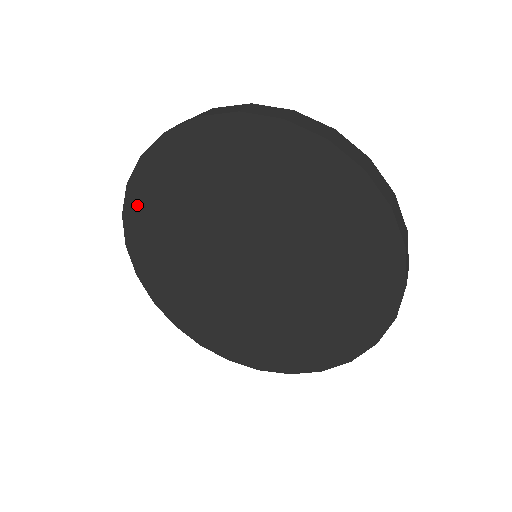
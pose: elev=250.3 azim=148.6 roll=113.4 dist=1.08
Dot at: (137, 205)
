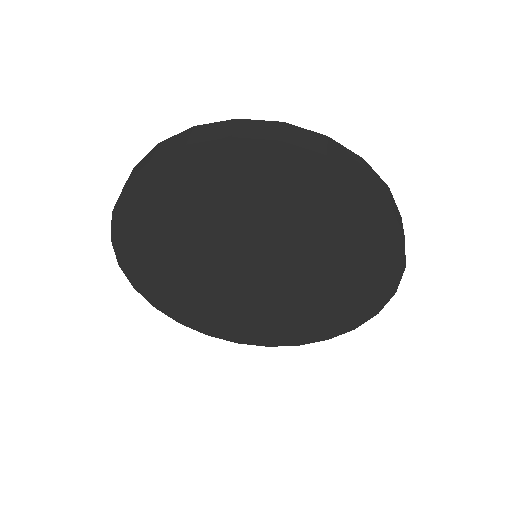
Dot at: (128, 253)
